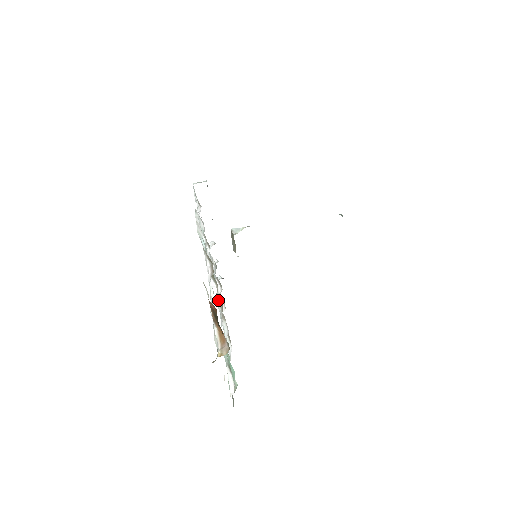
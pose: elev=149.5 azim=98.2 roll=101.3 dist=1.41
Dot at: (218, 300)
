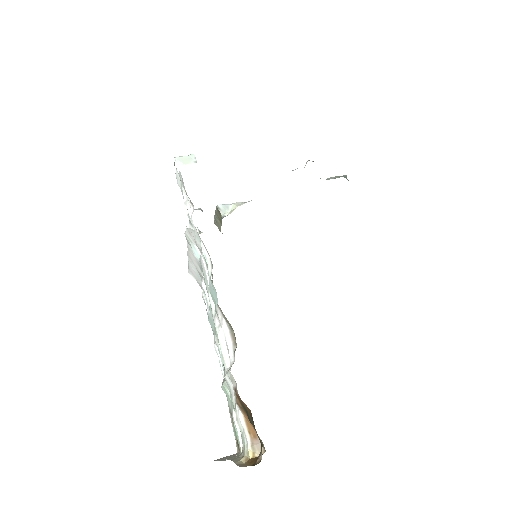
Dot at: occluded
